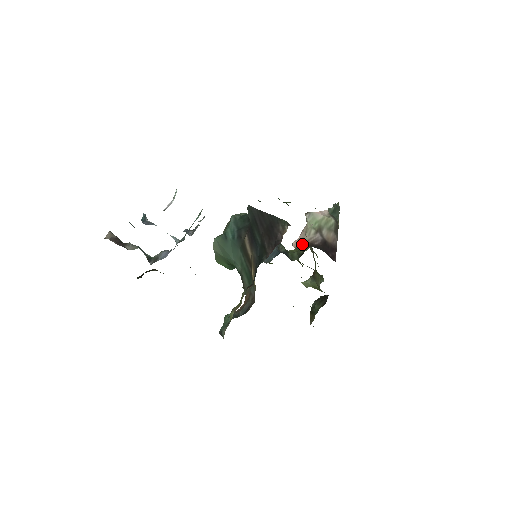
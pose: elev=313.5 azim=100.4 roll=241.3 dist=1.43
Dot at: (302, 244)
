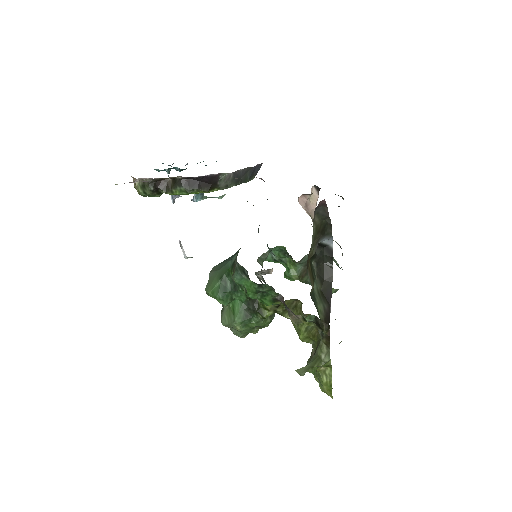
Dot at: occluded
